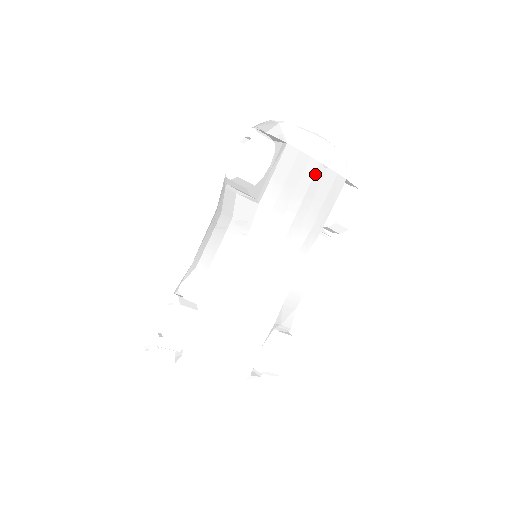
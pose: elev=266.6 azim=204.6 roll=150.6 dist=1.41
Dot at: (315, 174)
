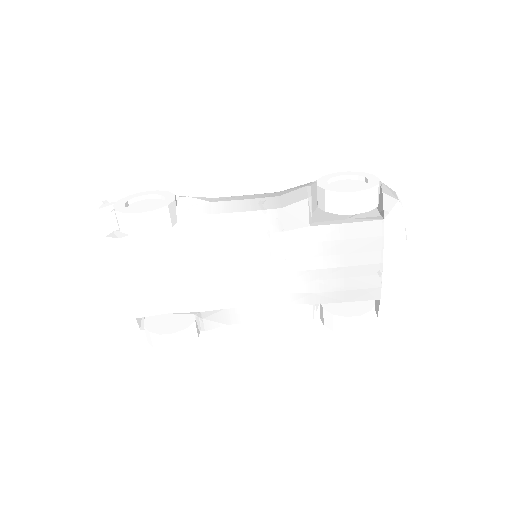
Dot at: (369, 265)
